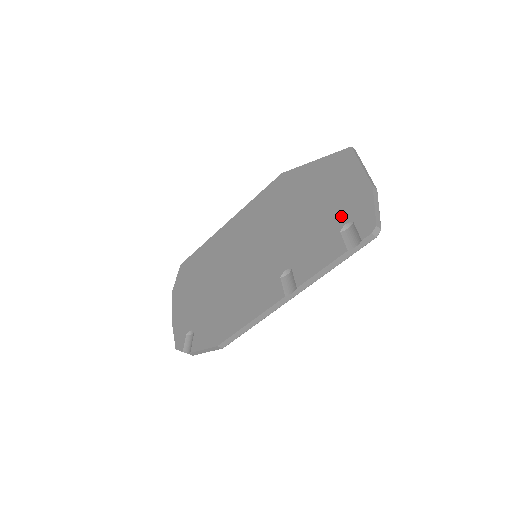
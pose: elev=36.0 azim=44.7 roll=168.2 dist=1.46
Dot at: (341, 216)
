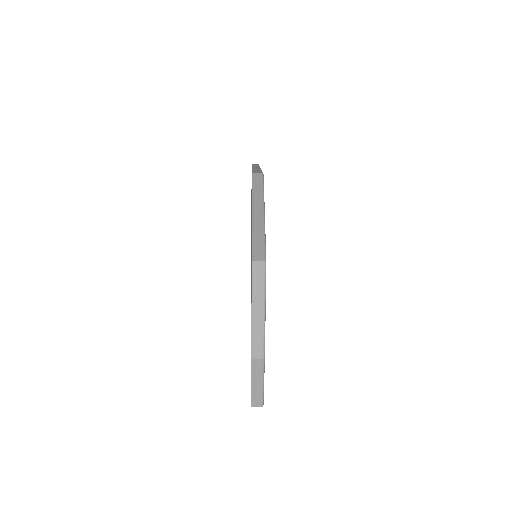
Dot at: occluded
